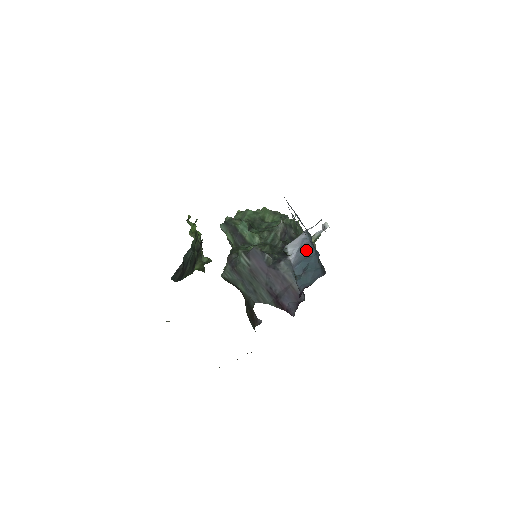
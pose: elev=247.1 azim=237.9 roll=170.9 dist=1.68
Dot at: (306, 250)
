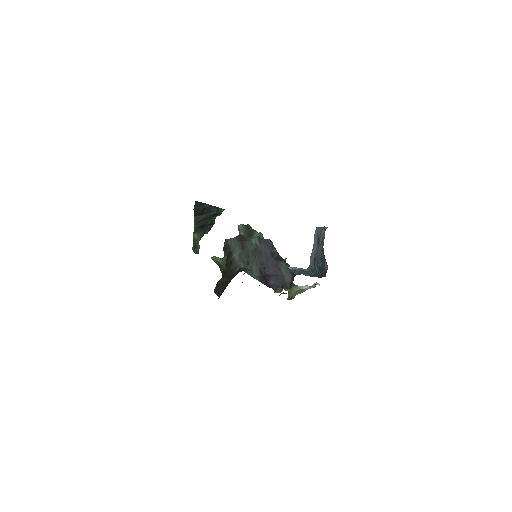
Dot at: occluded
